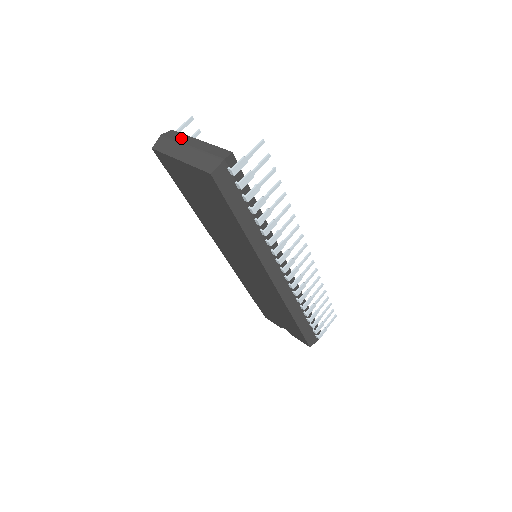
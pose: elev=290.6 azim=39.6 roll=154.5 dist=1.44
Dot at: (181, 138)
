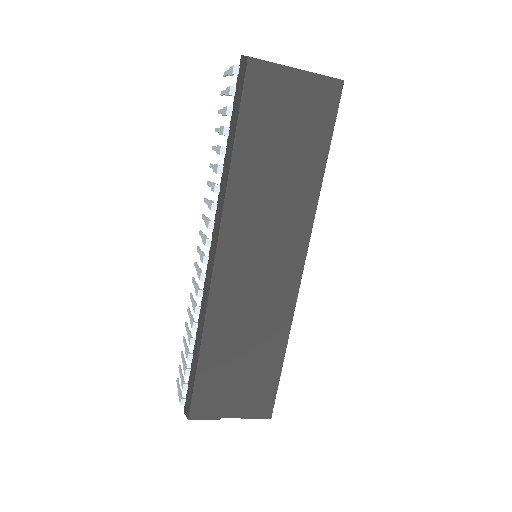
Dot at: occluded
